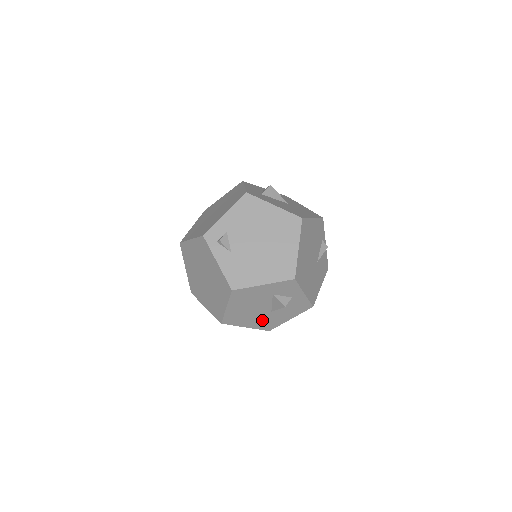
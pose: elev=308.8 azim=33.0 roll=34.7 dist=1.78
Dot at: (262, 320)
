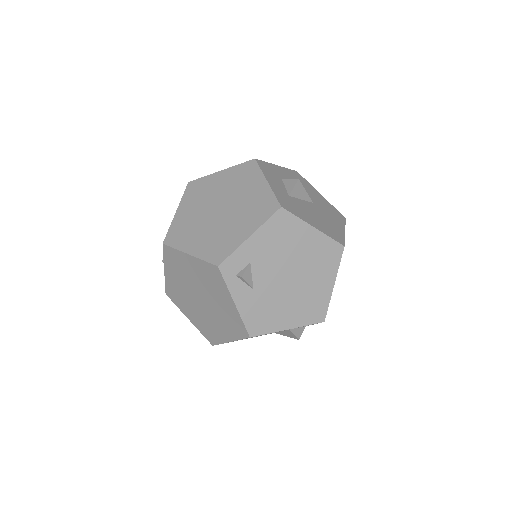
Dot at: occluded
